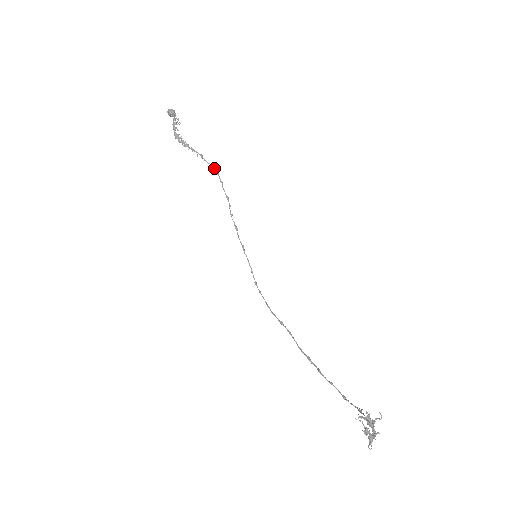
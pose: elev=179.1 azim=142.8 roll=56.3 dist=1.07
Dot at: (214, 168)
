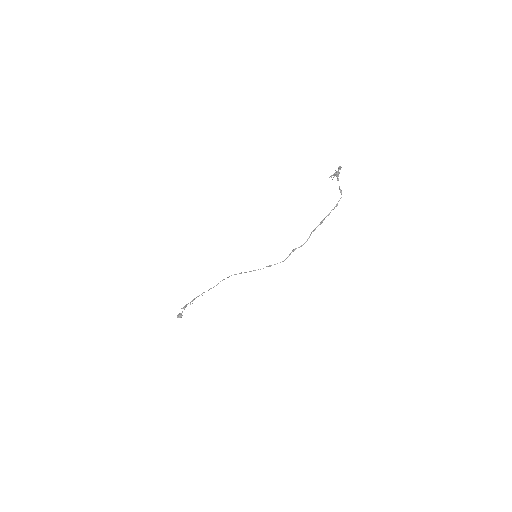
Dot at: (214, 286)
